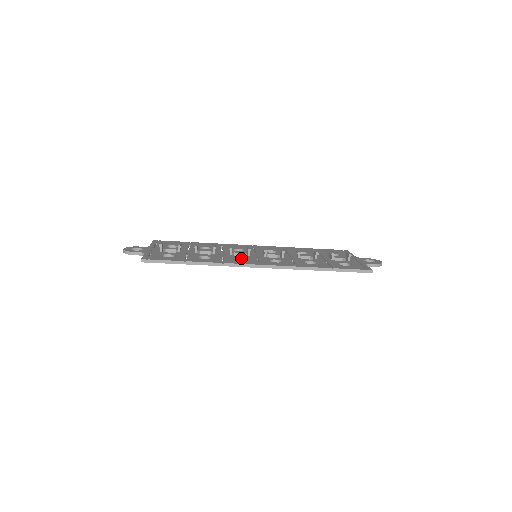
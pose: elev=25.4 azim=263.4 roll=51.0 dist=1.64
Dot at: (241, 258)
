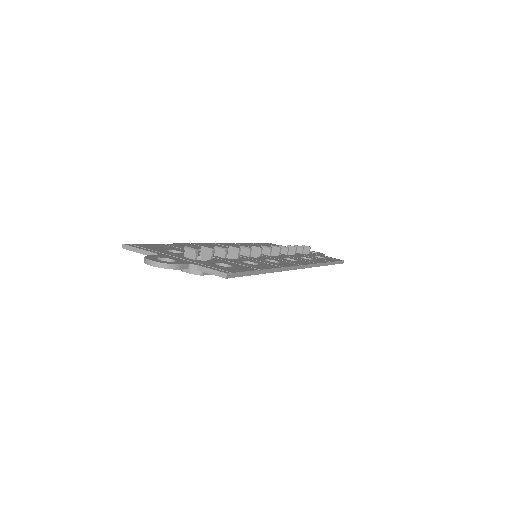
Dot at: (266, 260)
